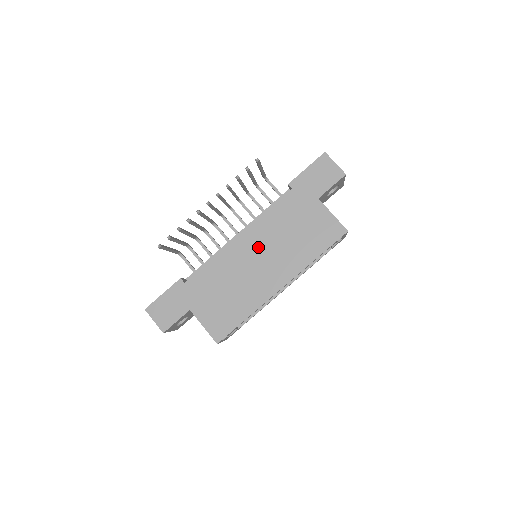
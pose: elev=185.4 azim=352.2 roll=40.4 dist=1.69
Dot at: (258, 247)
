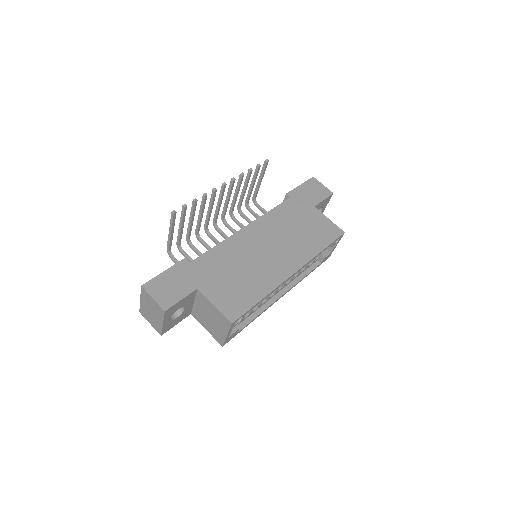
Dot at: (266, 237)
